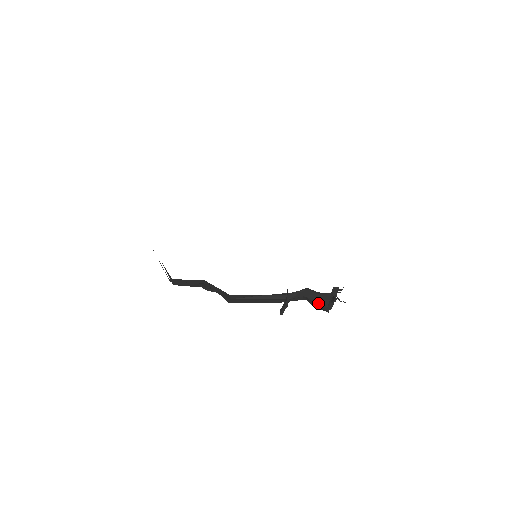
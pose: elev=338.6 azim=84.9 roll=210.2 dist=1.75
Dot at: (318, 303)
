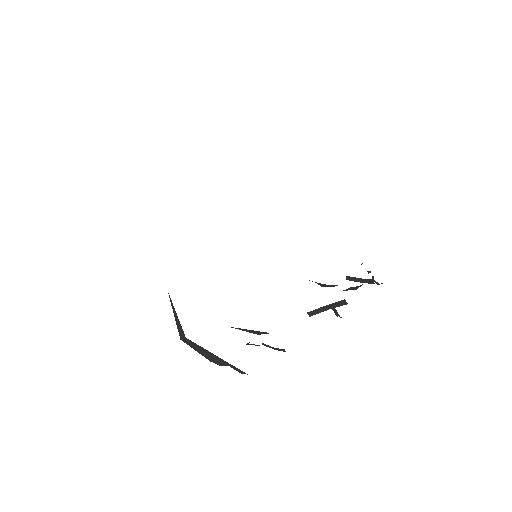
Dot at: occluded
